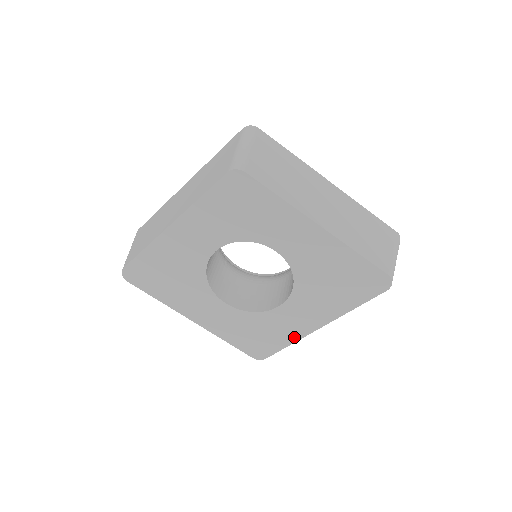
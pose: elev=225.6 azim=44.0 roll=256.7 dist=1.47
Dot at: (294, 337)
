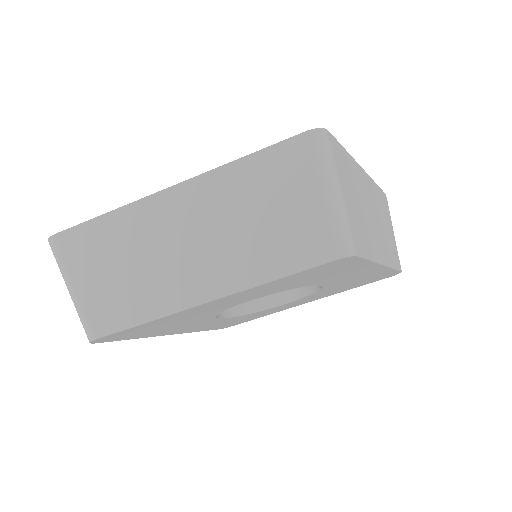
Dot at: (275, 312)
